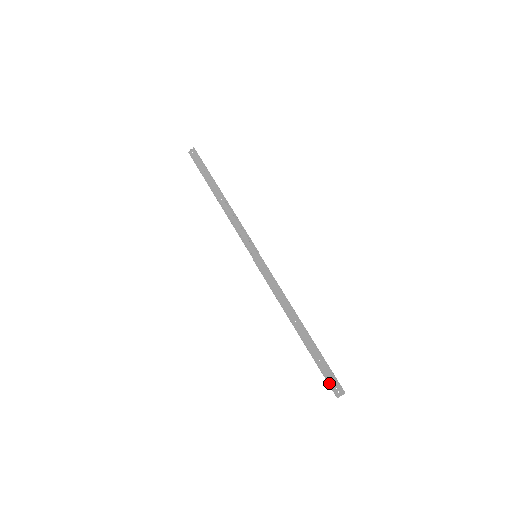
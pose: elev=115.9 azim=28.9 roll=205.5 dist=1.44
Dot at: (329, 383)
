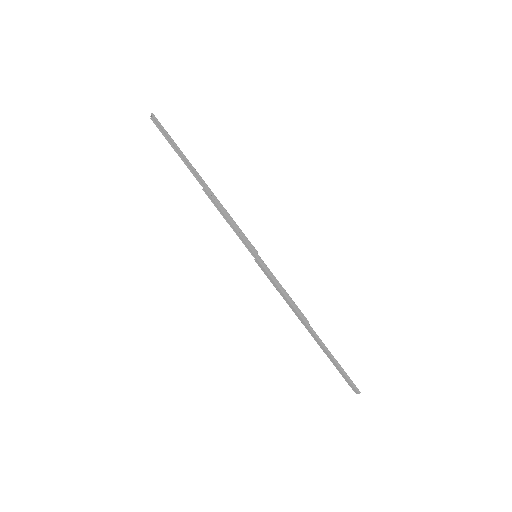
Dot at: (346, 381)
